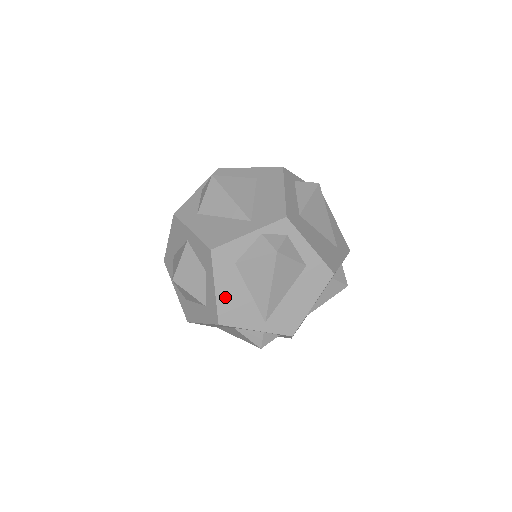
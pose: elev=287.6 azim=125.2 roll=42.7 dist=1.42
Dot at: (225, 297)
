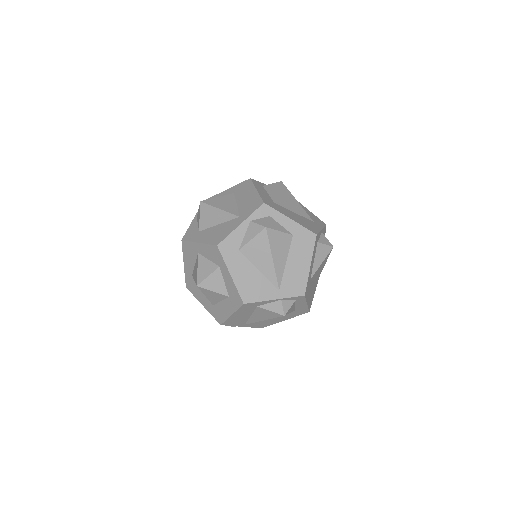
Dot at: (241, 280)
